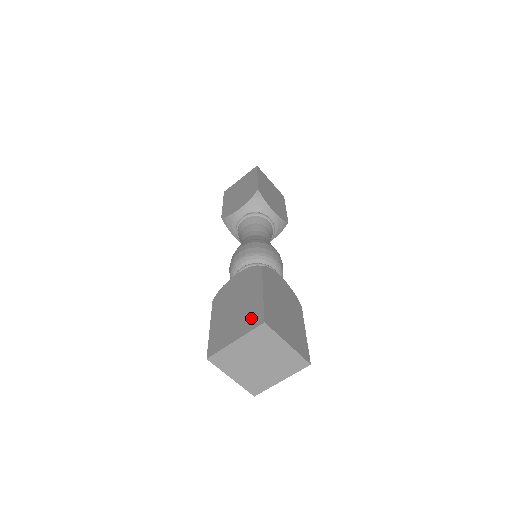
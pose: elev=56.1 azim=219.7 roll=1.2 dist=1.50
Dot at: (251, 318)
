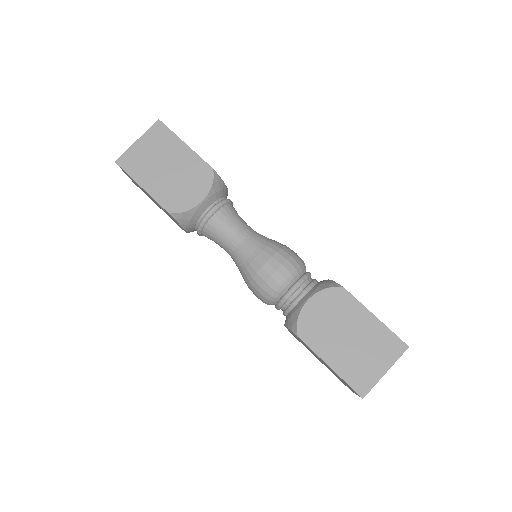
Dot at: (387, 346)
